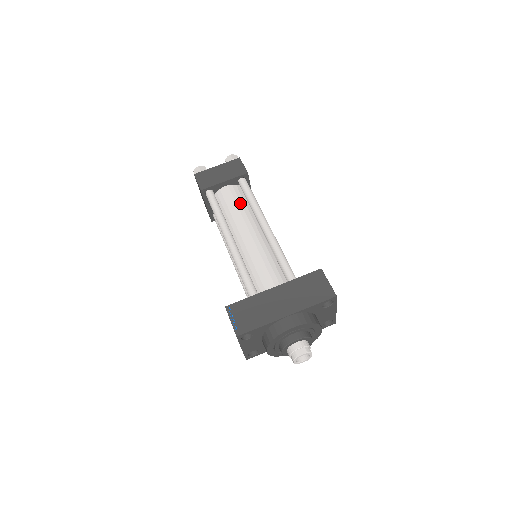
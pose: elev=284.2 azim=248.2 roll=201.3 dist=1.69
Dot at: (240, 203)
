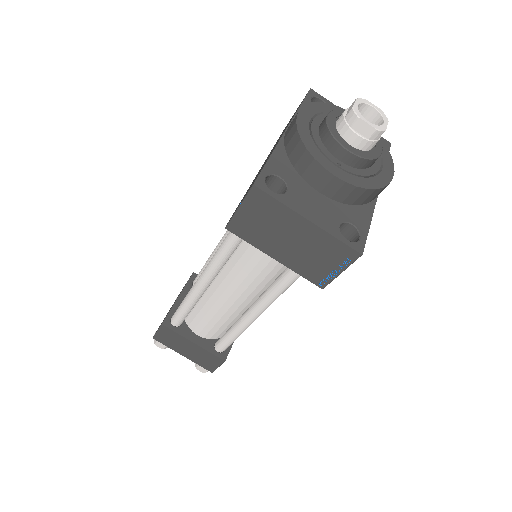
Dot at: occluded
